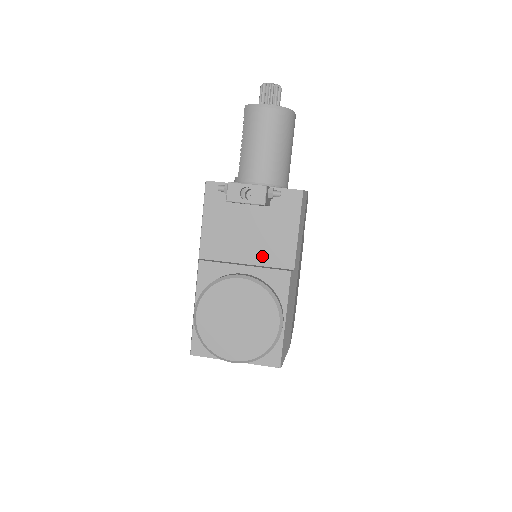
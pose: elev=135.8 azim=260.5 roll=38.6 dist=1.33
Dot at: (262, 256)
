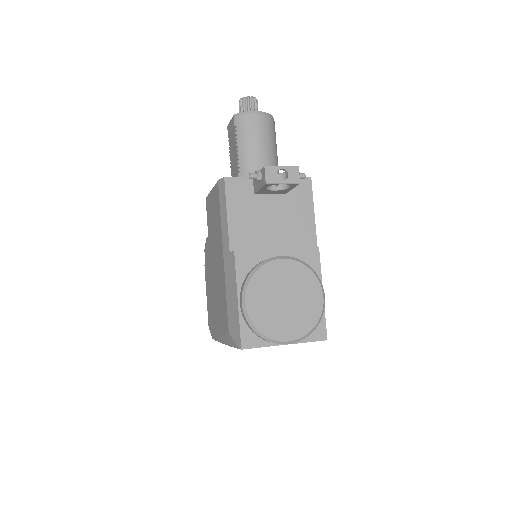
Dot at: (288, 240)
